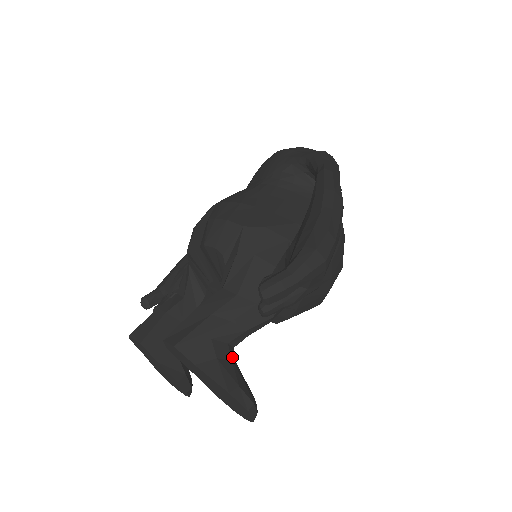
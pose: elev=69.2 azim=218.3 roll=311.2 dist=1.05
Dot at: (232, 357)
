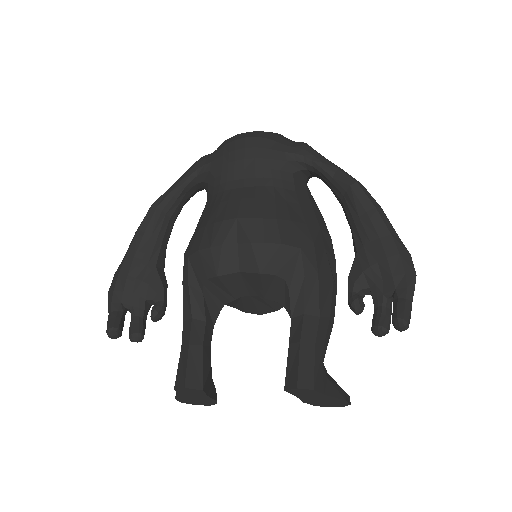
Dot at: (325, 369)
